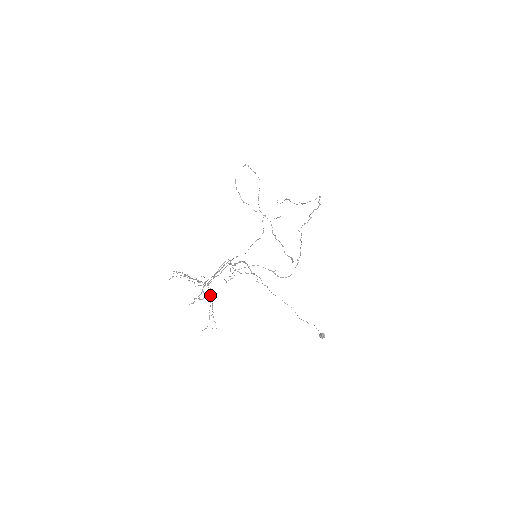
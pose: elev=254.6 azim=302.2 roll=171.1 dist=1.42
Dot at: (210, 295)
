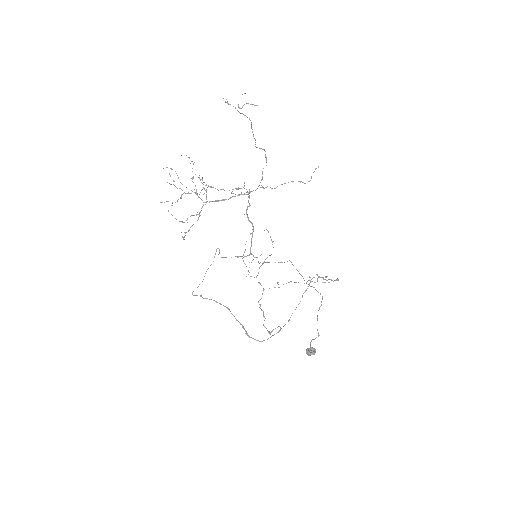
Dot at: (199, 212)
